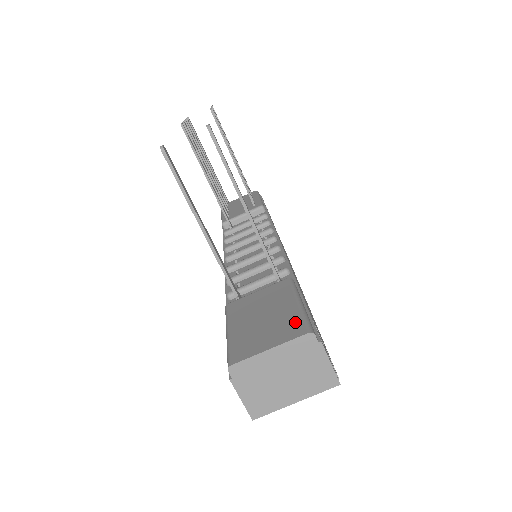
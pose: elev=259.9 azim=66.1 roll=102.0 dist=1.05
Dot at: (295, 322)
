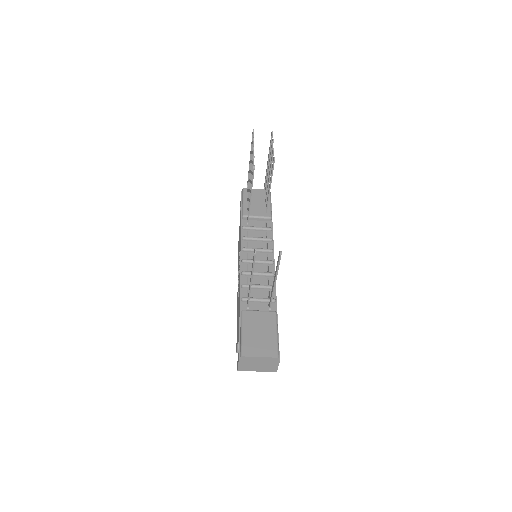
Dot at: (273, 347)
